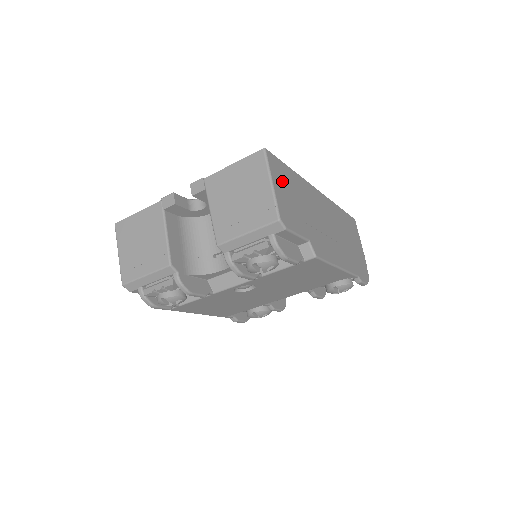
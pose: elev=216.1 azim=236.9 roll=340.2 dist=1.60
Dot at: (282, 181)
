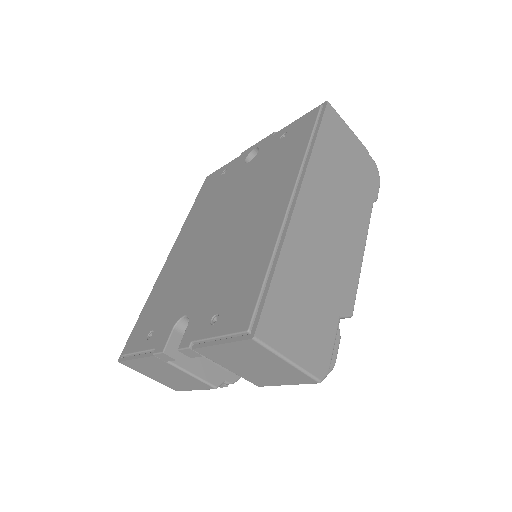
Dot at: (287, 325)
